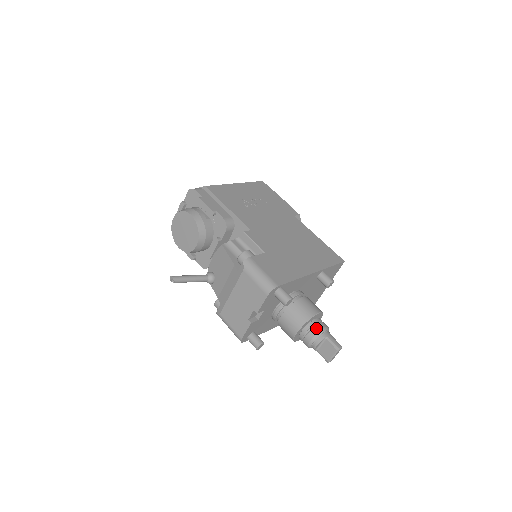
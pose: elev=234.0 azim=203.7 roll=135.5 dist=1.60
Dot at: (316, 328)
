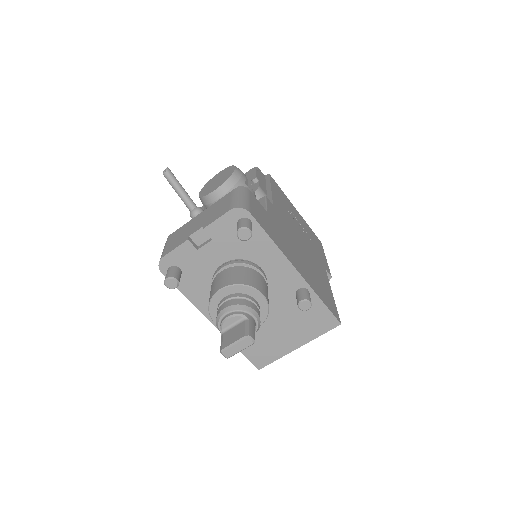
Dot at: (246, 301)
